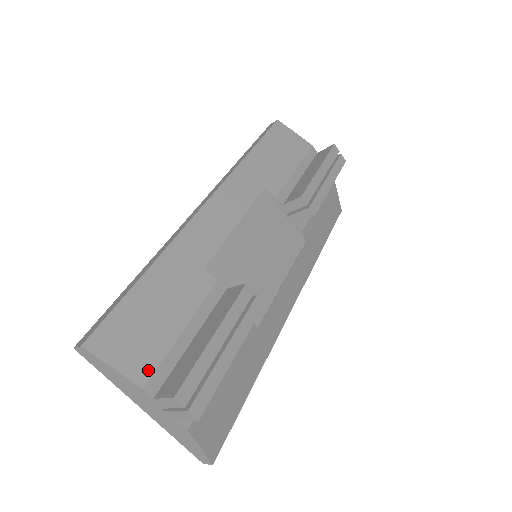
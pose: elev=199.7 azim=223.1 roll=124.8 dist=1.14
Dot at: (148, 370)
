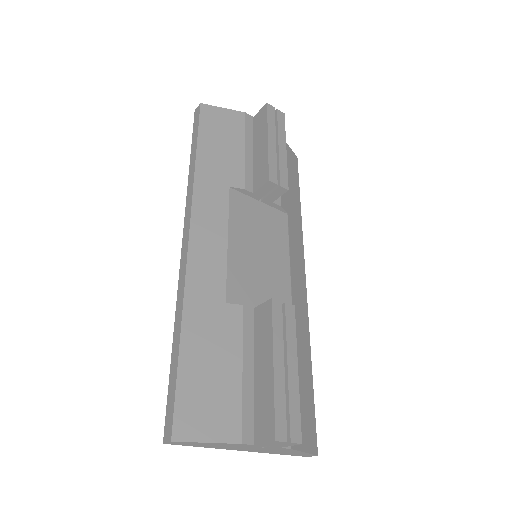
Dot at: (236, 425)
